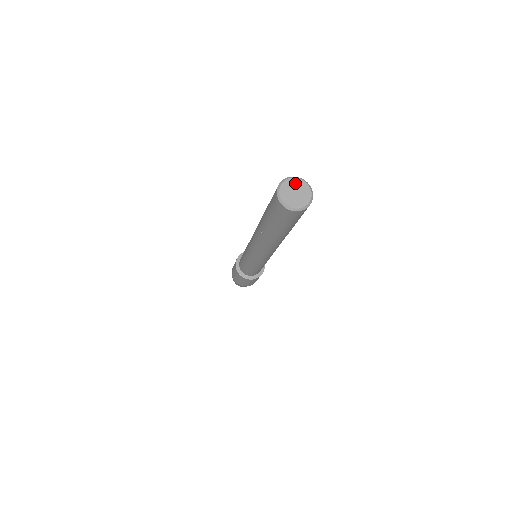
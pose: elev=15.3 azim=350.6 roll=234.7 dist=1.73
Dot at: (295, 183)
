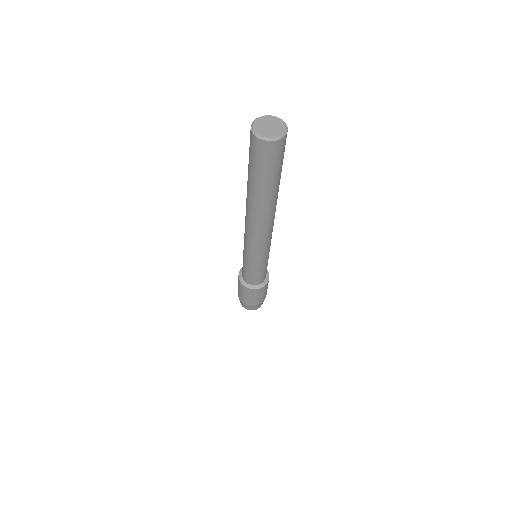
Dot at: (274, 120)
